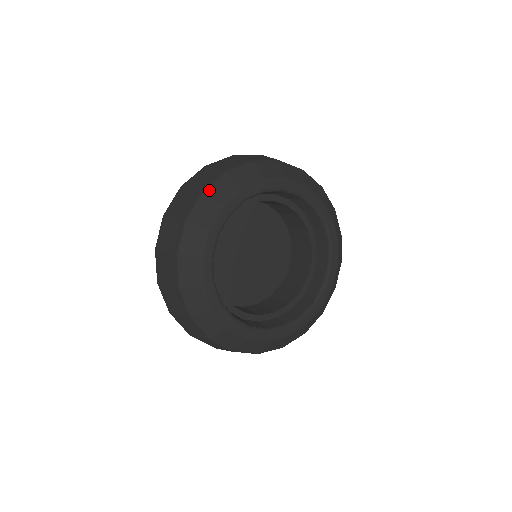
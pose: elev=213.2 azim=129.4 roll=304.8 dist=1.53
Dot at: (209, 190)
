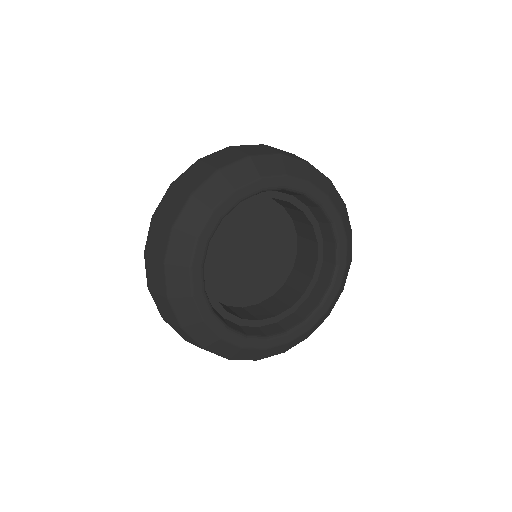
Dot at: (198, 192)
